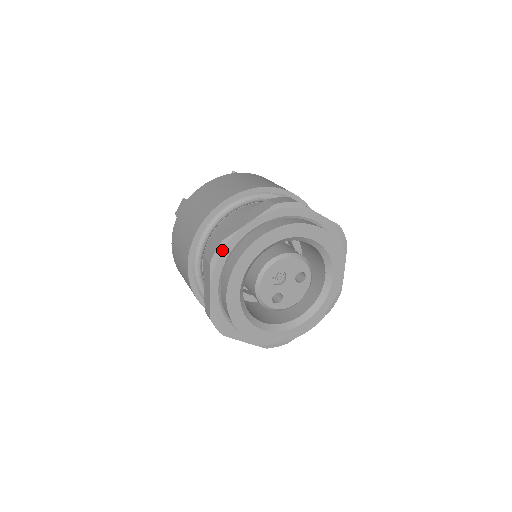
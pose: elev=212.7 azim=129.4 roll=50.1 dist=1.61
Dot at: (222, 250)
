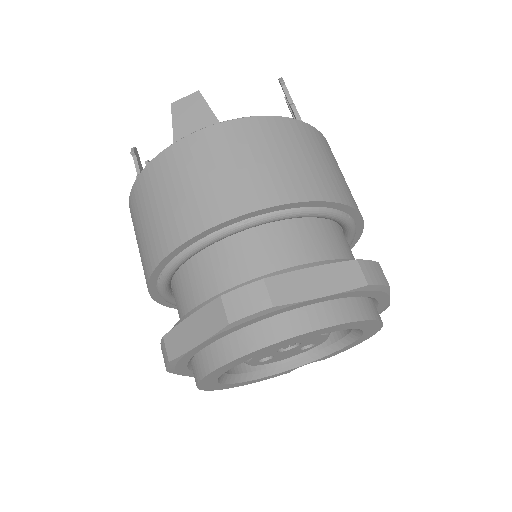
Dot at: (260, 315)
